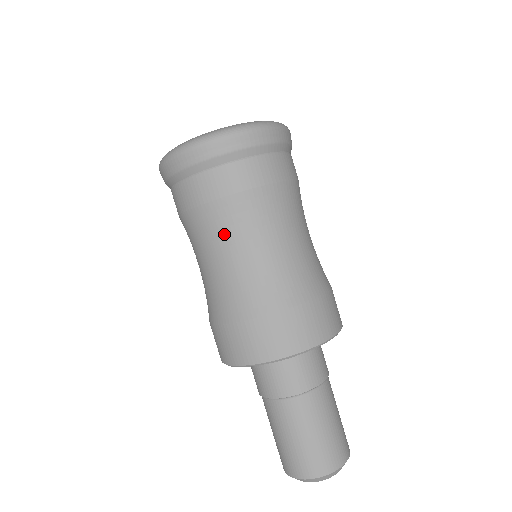
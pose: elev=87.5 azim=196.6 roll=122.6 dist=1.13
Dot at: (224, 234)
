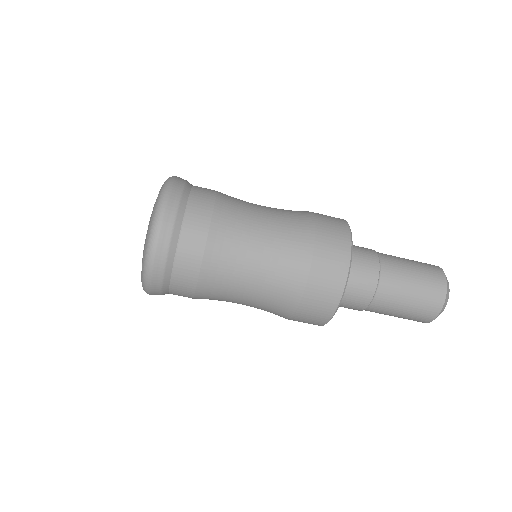
Dot at: (229, 279)
